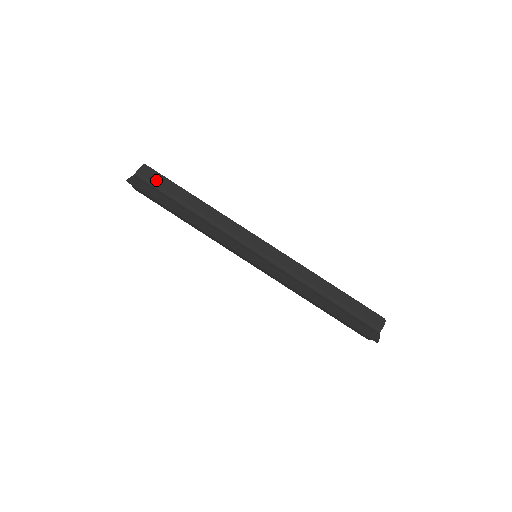
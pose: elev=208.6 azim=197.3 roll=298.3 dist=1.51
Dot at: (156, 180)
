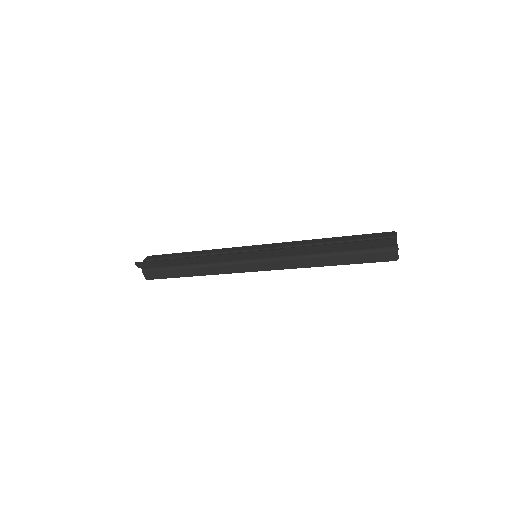
Dot at: (159, 257)
